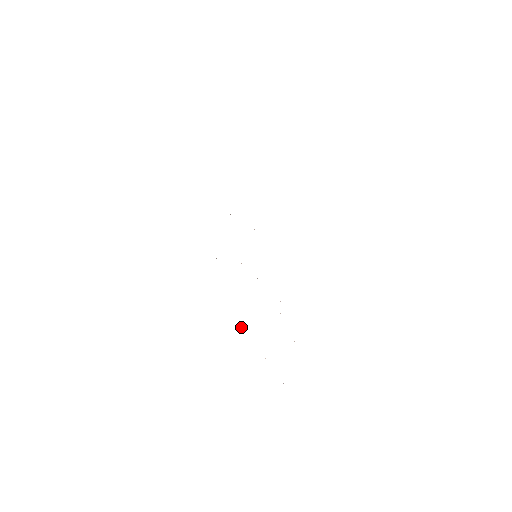
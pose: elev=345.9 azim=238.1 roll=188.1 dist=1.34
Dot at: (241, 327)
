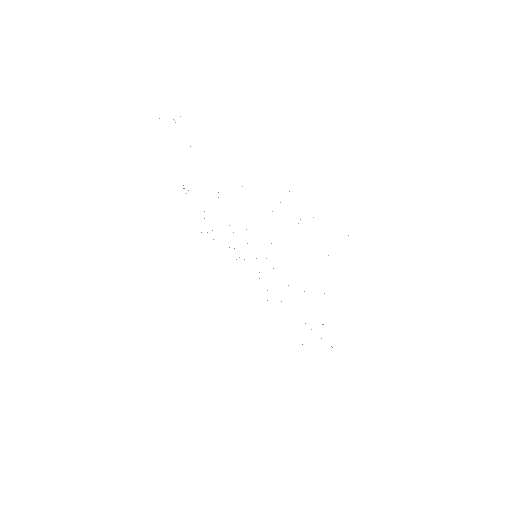
Dot at: occluded
